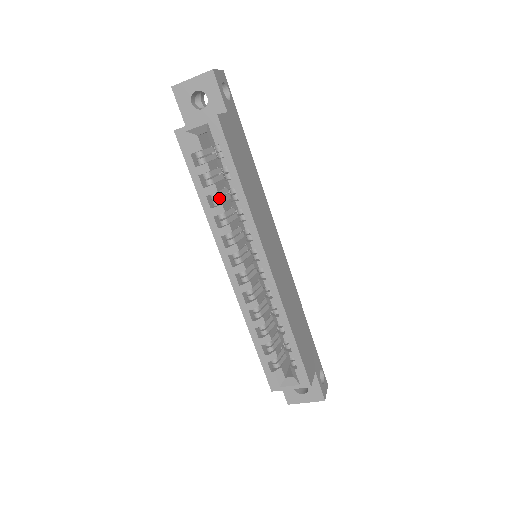
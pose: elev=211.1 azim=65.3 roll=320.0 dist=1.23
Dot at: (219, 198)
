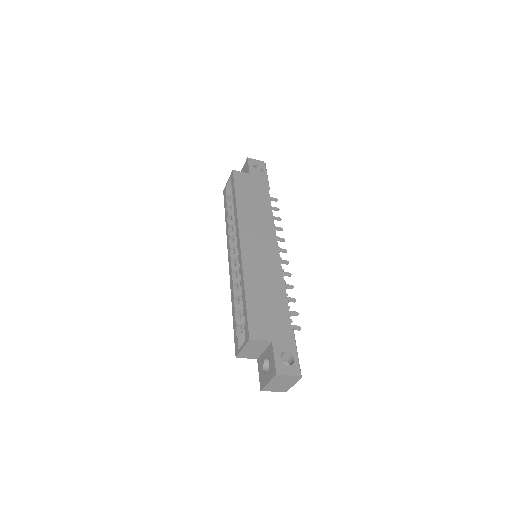
Dot at: occluded
